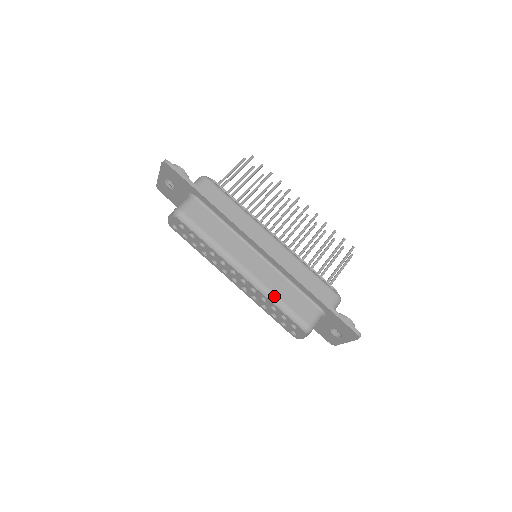
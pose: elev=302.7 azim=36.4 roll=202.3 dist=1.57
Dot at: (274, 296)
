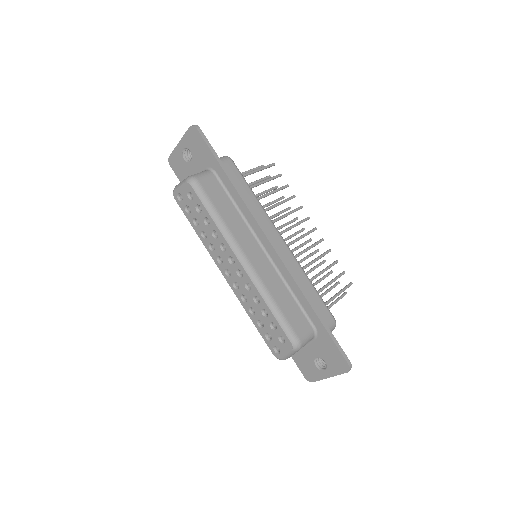
Dot at: (270, 297)
